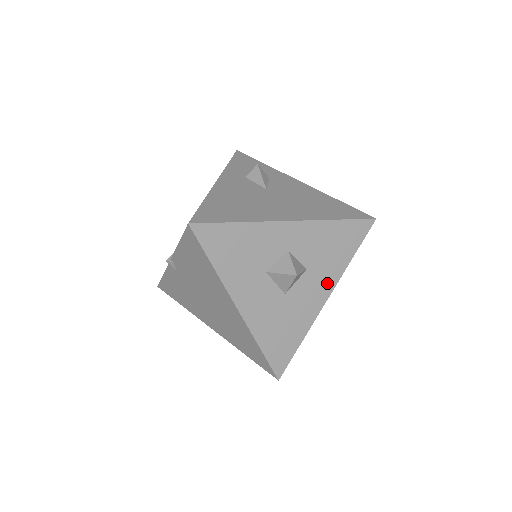
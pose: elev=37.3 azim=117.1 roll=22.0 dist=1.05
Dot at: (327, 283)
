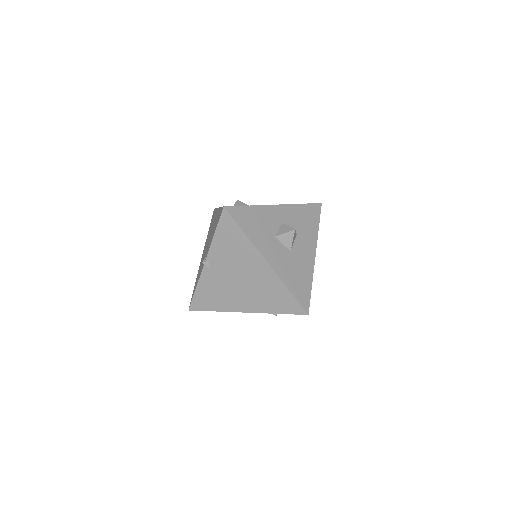
Dot at: (311, 244)
